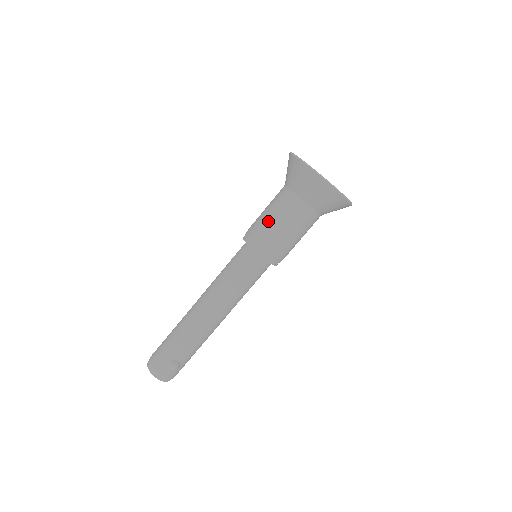
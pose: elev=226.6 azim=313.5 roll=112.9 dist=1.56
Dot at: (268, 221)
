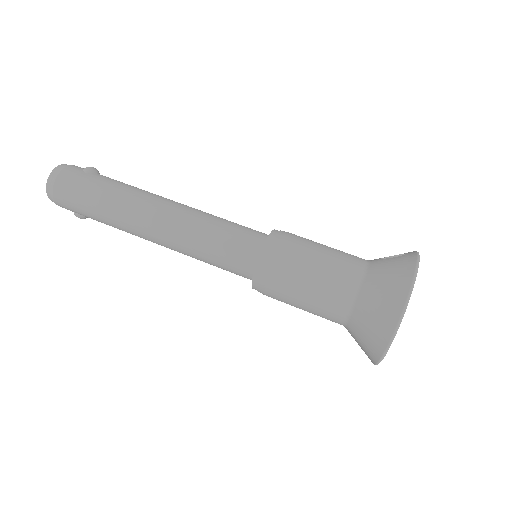
Dot at: (295, 296)
